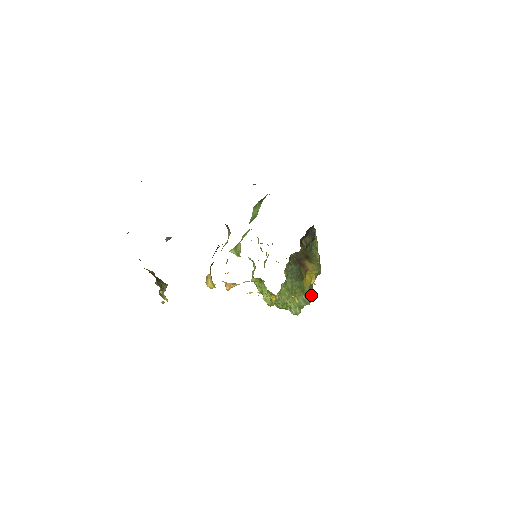
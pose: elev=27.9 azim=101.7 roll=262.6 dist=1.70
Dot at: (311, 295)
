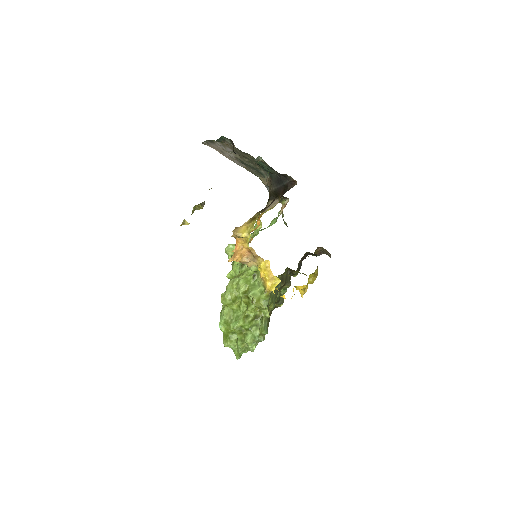
Dot at: occluded
